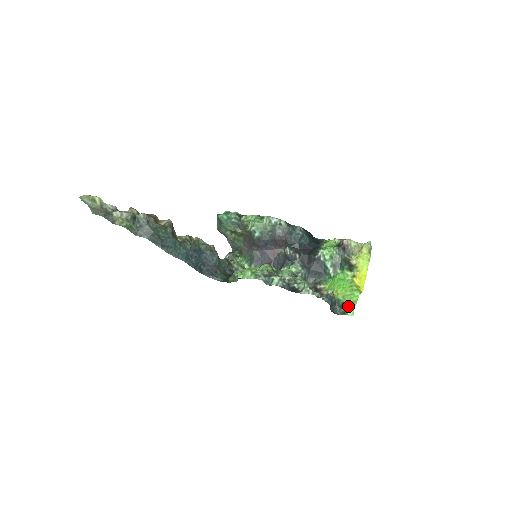
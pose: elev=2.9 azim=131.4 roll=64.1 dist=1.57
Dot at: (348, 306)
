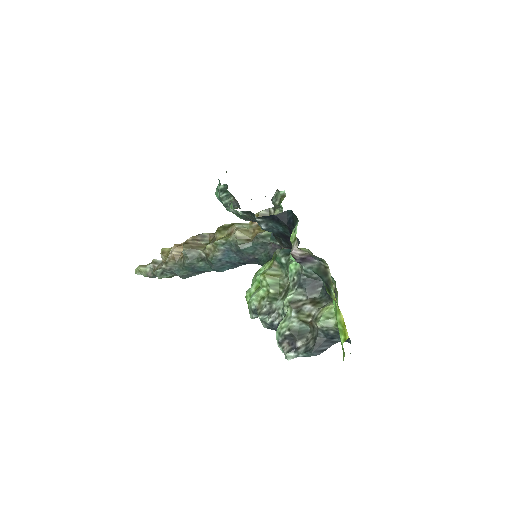
Dot at: occluded
